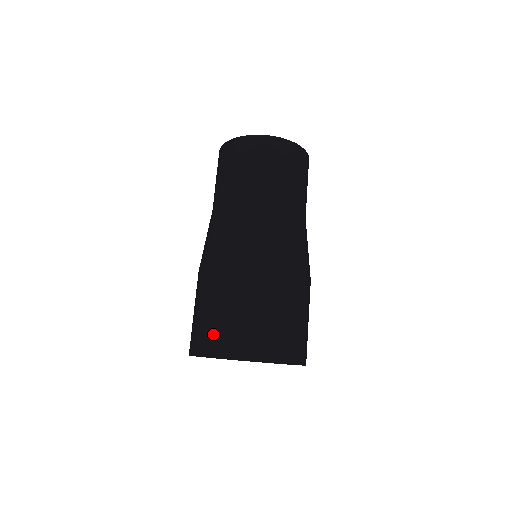
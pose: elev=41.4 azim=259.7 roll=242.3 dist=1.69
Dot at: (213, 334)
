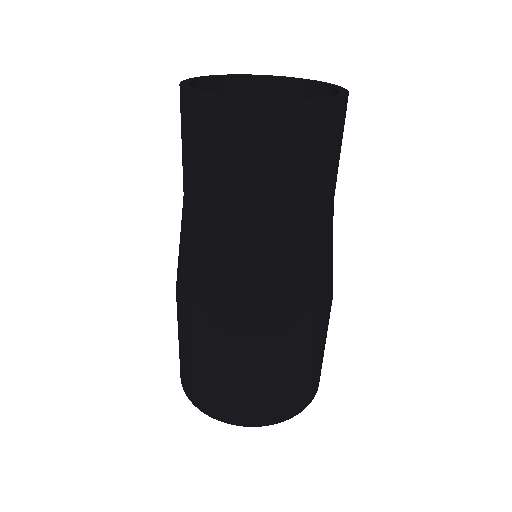
Dot at: (199, 391)
